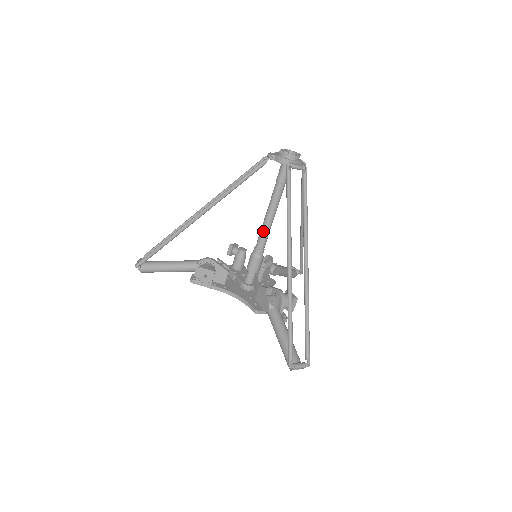
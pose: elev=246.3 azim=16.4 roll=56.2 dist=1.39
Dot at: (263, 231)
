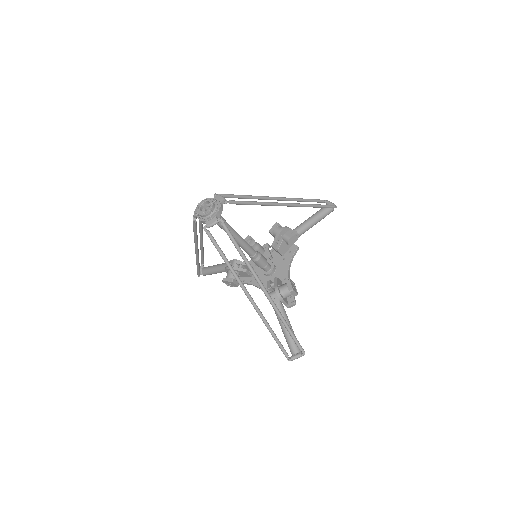
Dot at: (242, 248)
